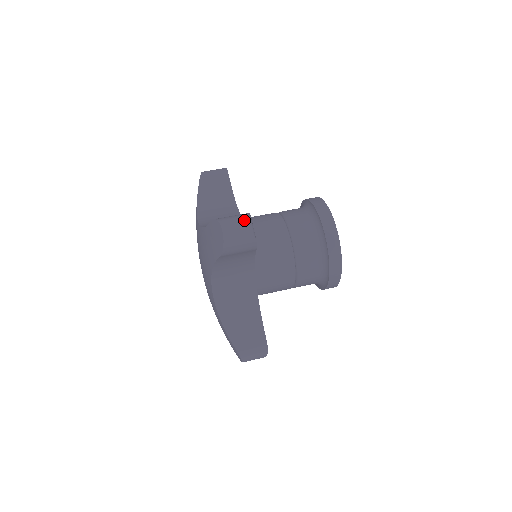
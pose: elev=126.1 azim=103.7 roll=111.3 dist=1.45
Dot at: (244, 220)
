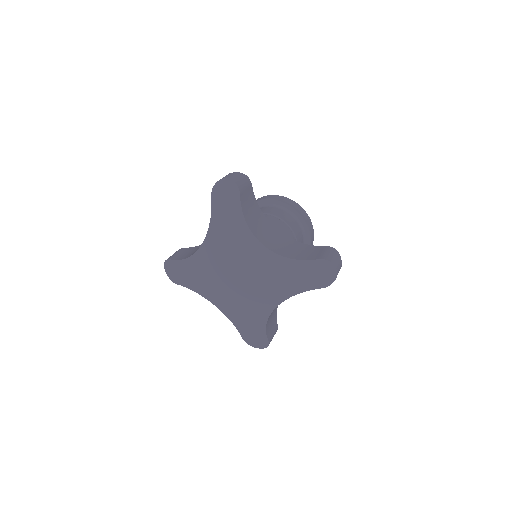
Dot at: occluded
